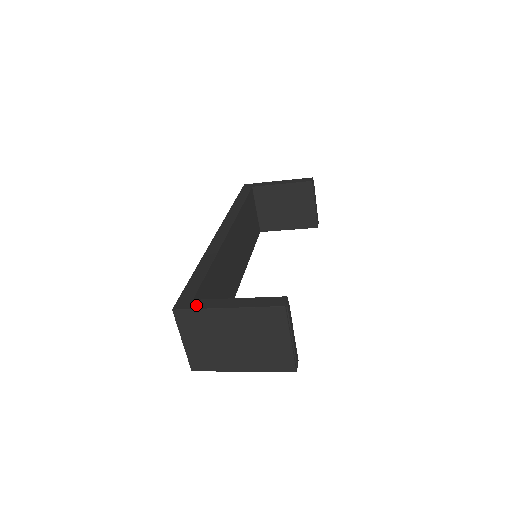
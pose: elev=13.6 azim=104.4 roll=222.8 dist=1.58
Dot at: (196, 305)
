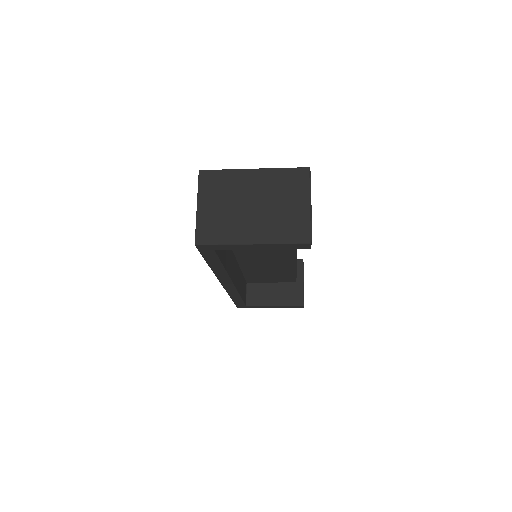
Dot at: (222, 172)
